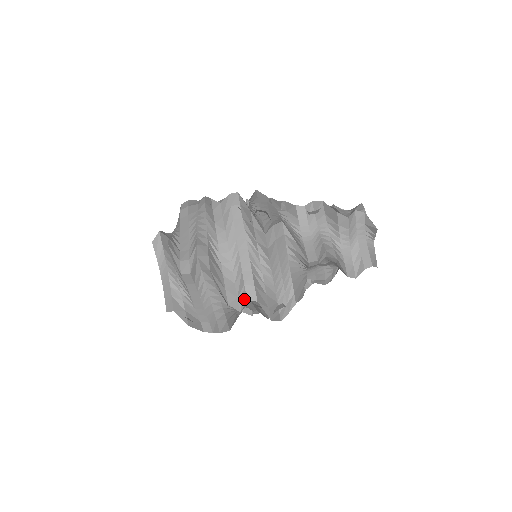
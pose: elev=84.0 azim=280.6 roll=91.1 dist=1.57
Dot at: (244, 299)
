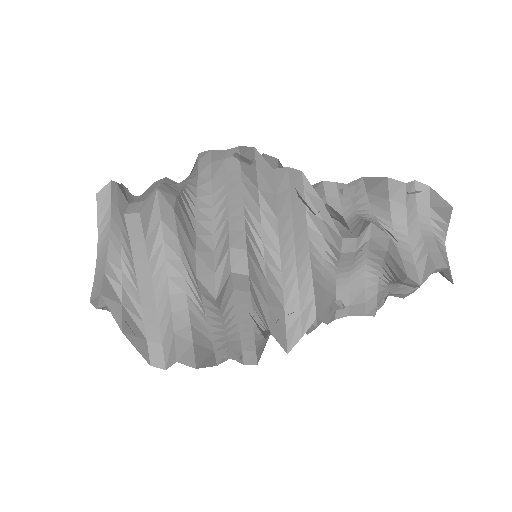
Dot at: (226, 272)
